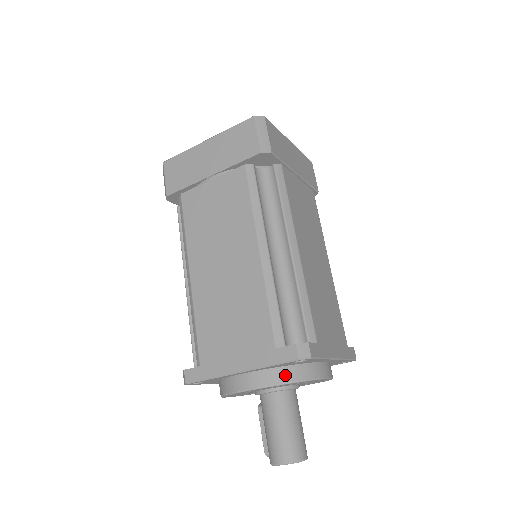
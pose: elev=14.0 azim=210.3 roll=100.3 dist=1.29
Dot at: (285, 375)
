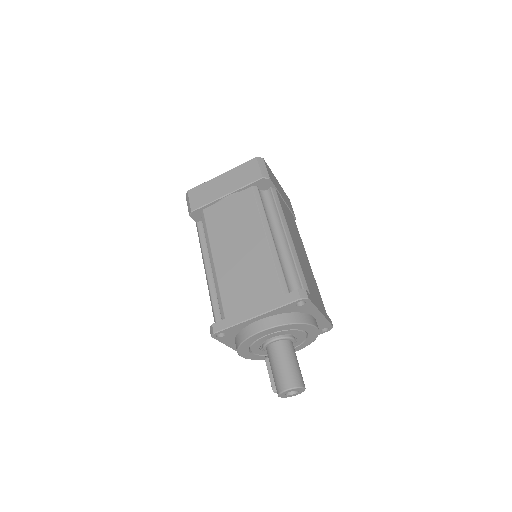
Dot at: (289, 318)
